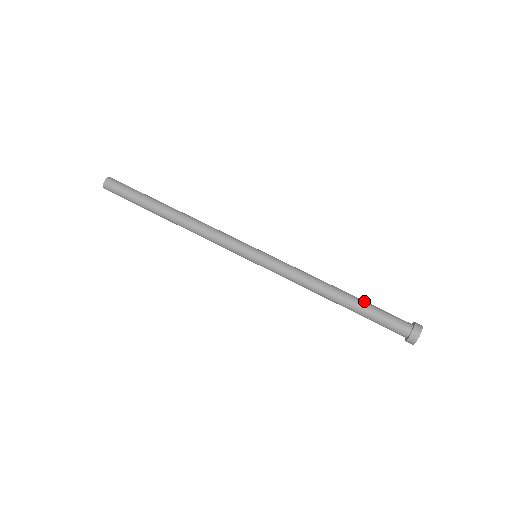
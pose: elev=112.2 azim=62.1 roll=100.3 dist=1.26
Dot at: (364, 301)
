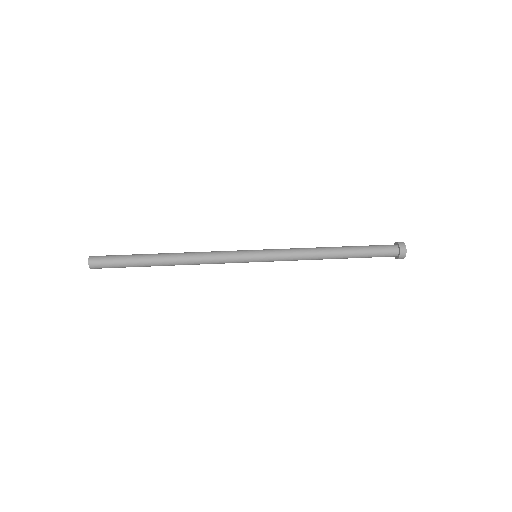
Dot at: (355, 246)
